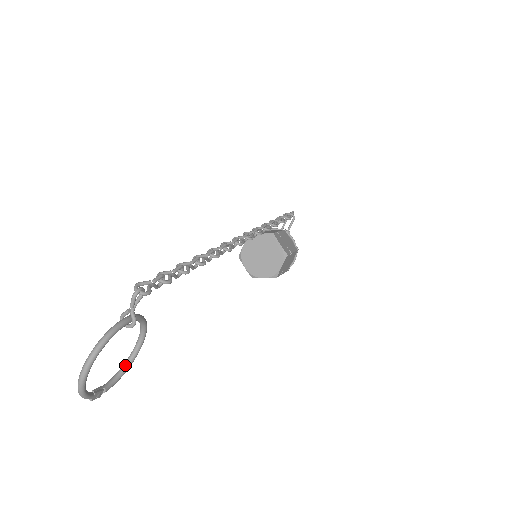
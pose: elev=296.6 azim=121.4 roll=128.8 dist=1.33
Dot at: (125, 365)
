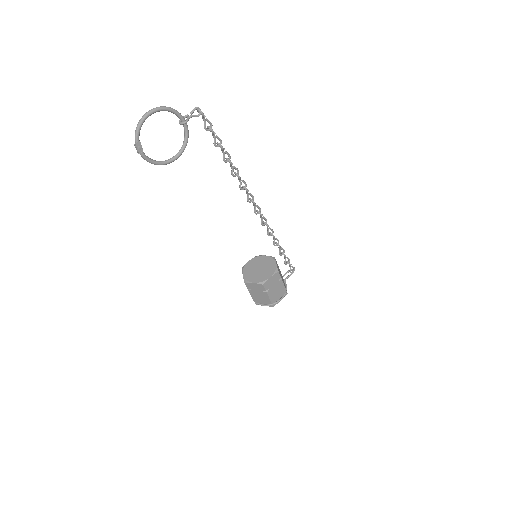
Dot at: (159, 161)
